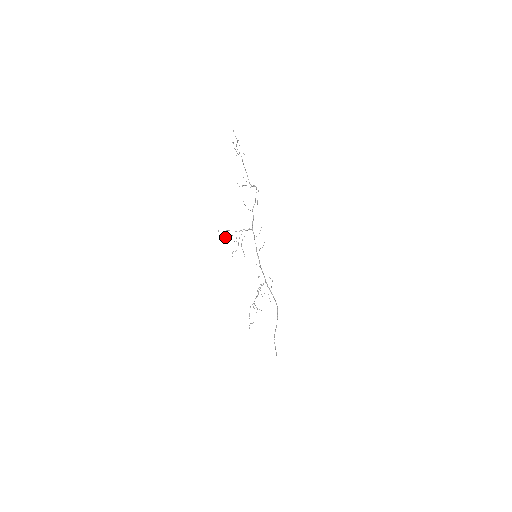
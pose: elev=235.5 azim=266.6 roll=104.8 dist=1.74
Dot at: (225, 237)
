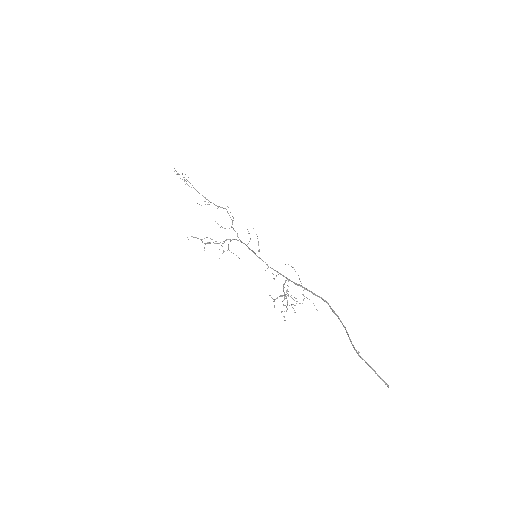
Dot at: (204, 250)
